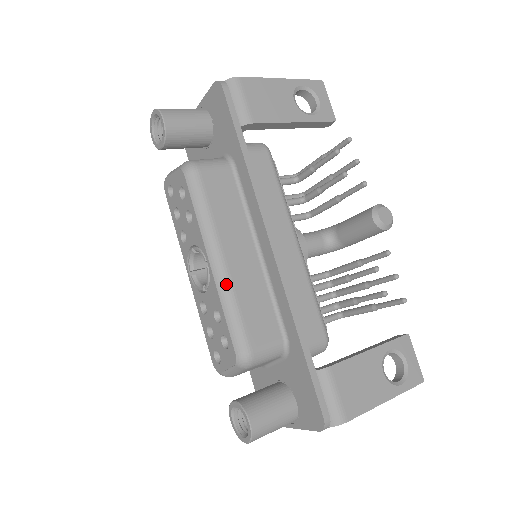
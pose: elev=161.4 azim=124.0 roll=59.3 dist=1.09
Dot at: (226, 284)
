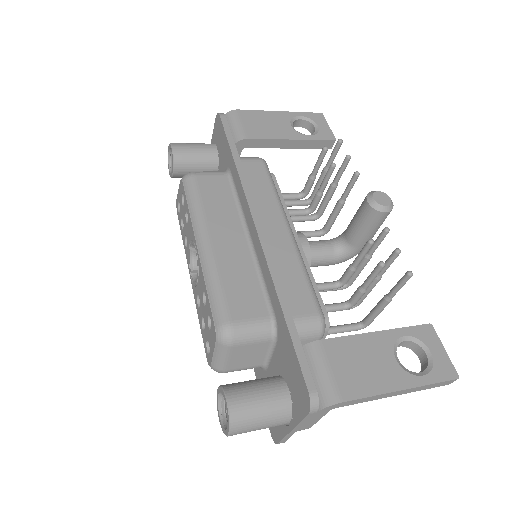
Dot at: (210, 262)
